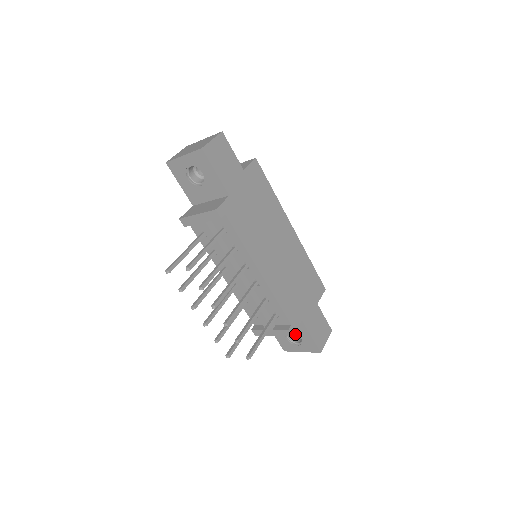
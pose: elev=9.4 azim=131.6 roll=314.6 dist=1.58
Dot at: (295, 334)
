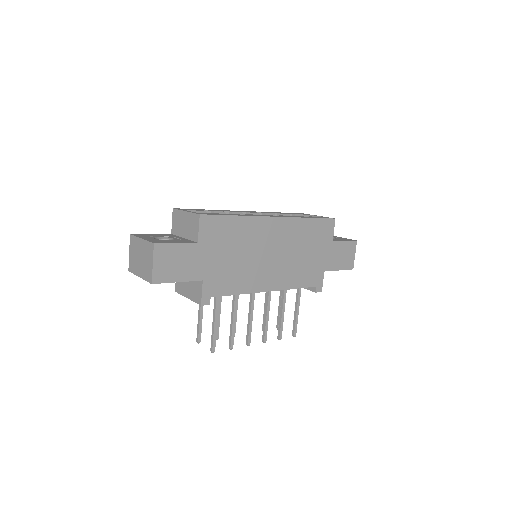
Dot at: occluded
